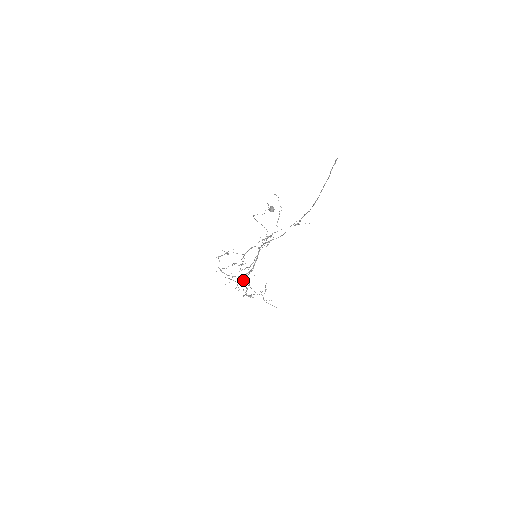
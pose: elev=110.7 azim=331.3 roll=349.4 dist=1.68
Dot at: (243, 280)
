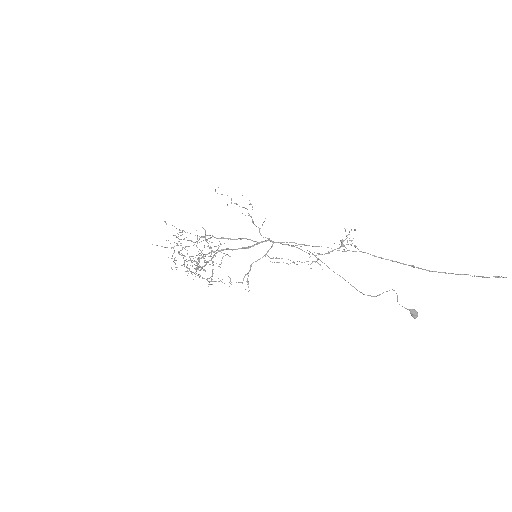
Dot at: occluded
